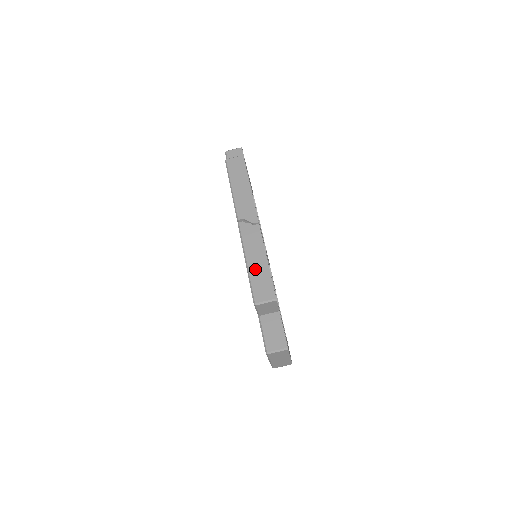
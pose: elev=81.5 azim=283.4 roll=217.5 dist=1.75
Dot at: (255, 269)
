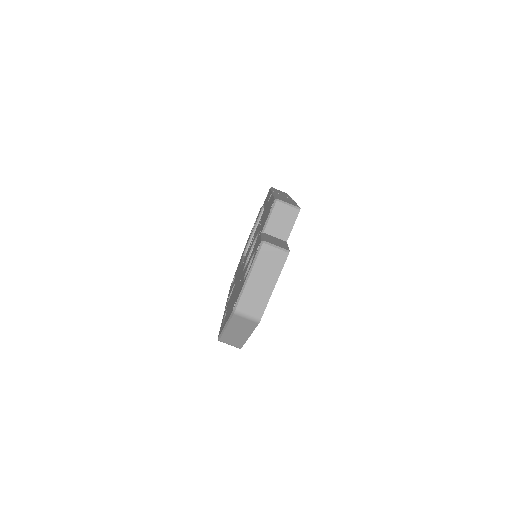
Dot at: (283, 198)
